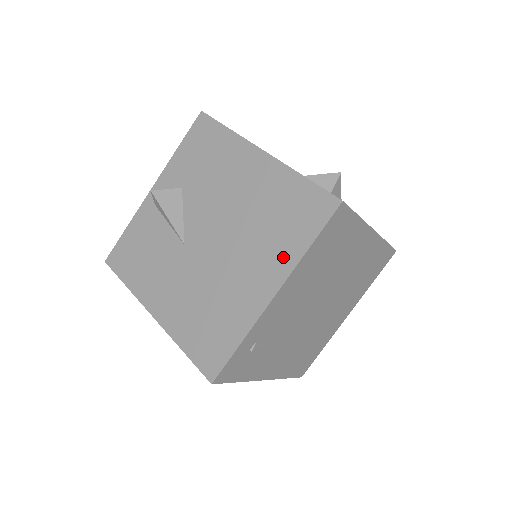
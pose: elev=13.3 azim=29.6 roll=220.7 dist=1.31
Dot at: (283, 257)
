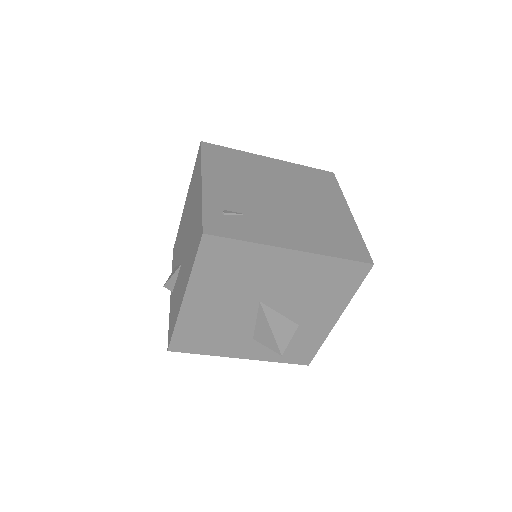
Dot at: (198, 178)
